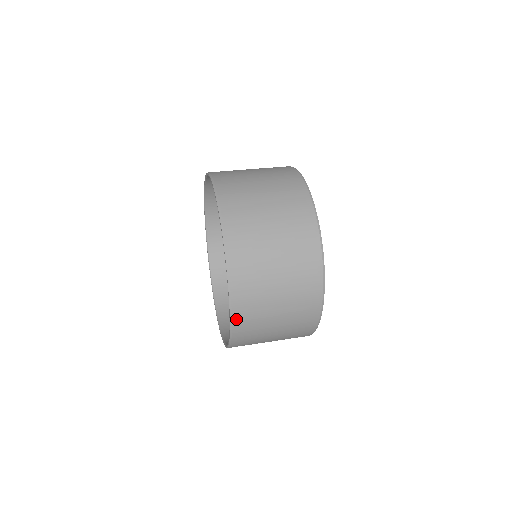
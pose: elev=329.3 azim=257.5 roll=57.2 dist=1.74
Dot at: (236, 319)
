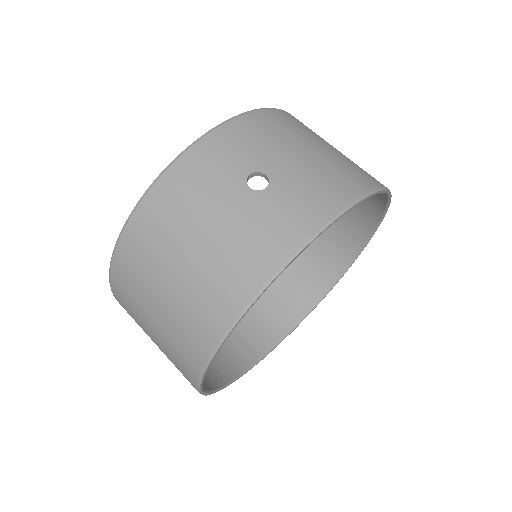
Dot at: occluded
